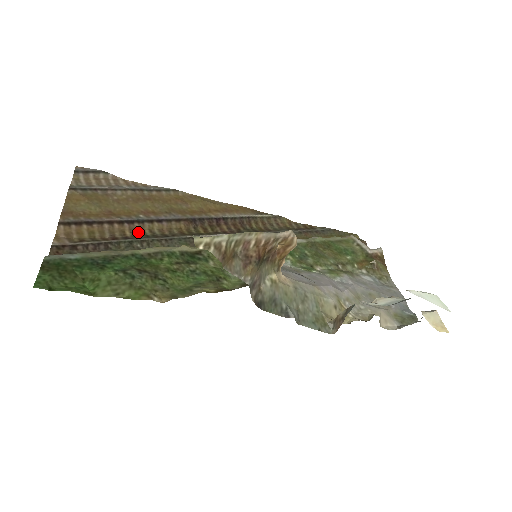
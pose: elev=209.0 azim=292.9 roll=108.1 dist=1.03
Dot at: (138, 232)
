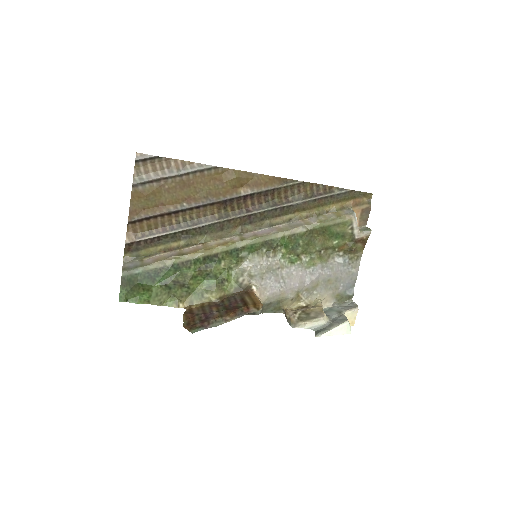
Dot at: (181, 219)
